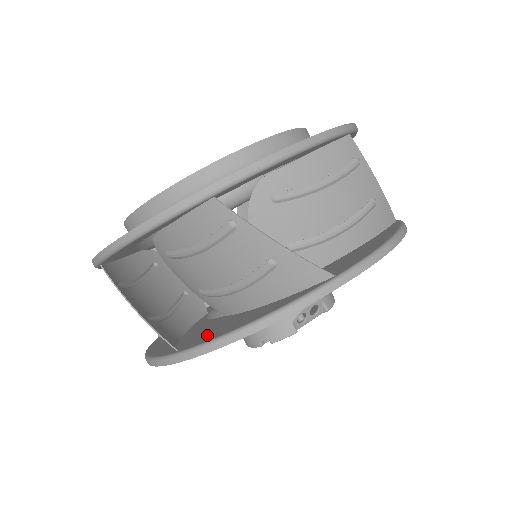
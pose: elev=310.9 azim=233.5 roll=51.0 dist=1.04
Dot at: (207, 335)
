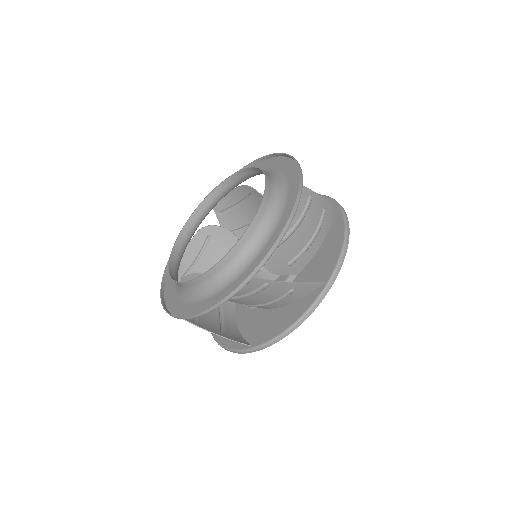
Dot at: (264, 332)
